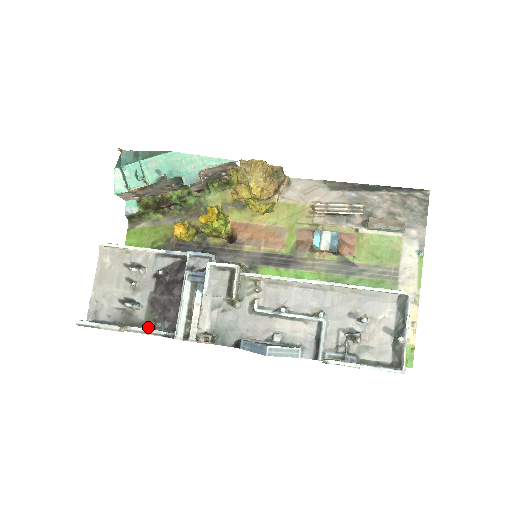
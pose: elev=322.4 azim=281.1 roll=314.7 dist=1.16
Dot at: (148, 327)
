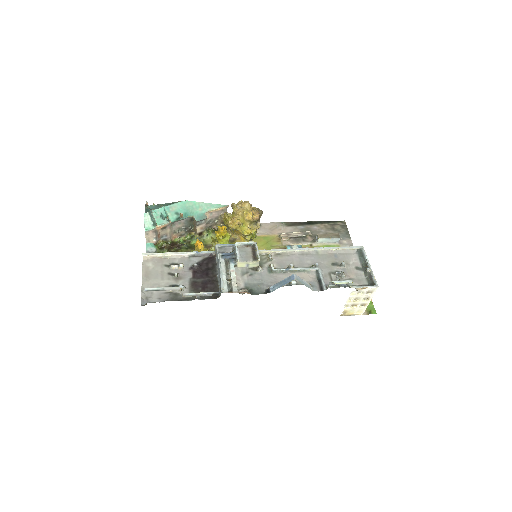
Dot at: (194, 299)
